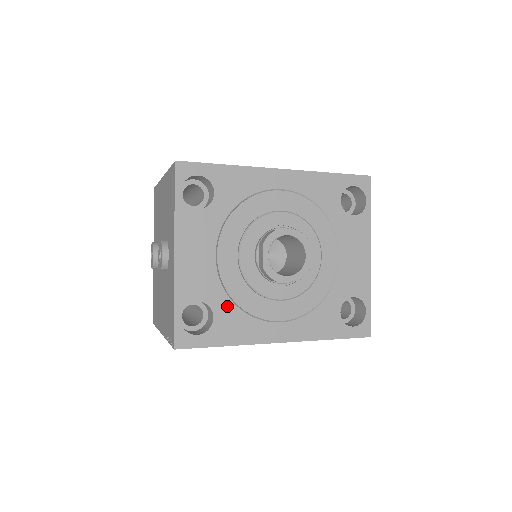
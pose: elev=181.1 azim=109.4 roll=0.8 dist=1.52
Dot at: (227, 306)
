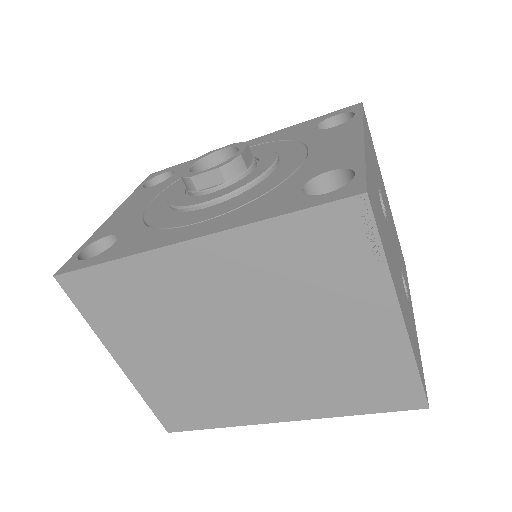
Dot at: (137, 230)
